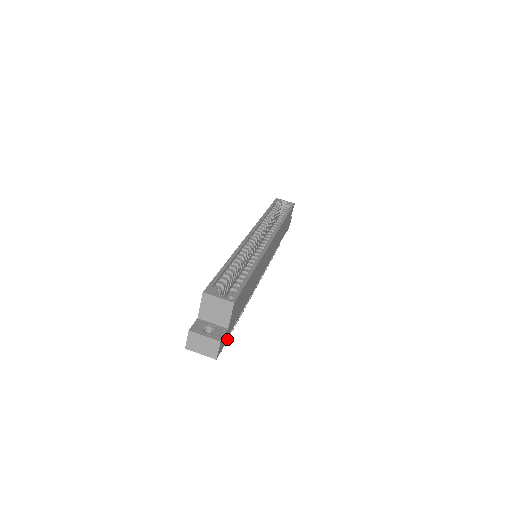
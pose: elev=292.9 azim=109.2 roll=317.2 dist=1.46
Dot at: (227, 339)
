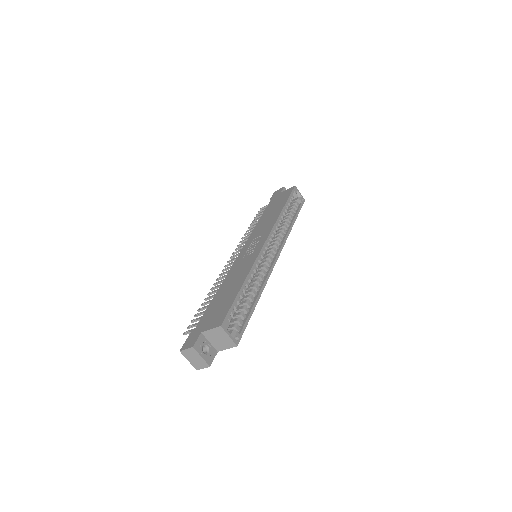
Dot at: occluded
